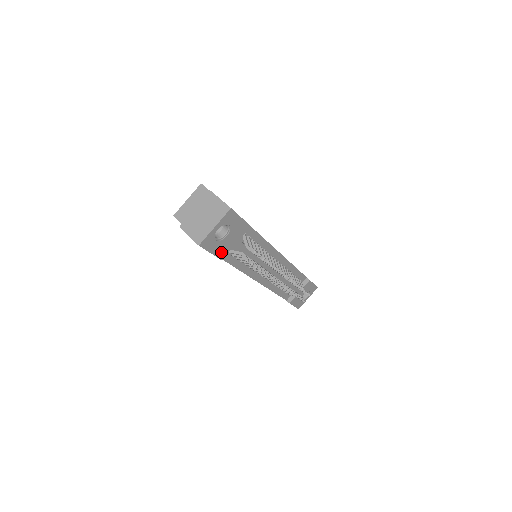
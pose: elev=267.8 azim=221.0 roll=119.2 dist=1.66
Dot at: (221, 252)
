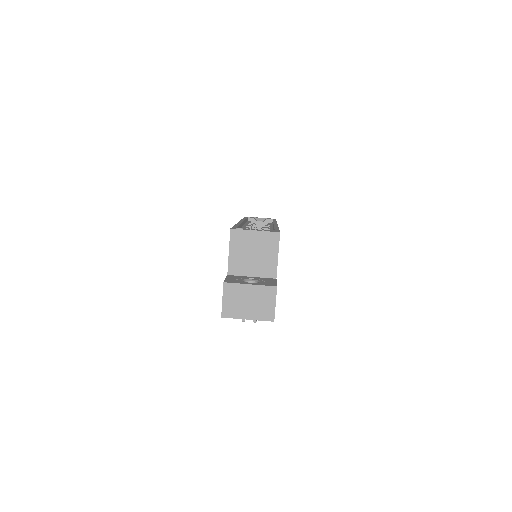
Dot at: occluded
